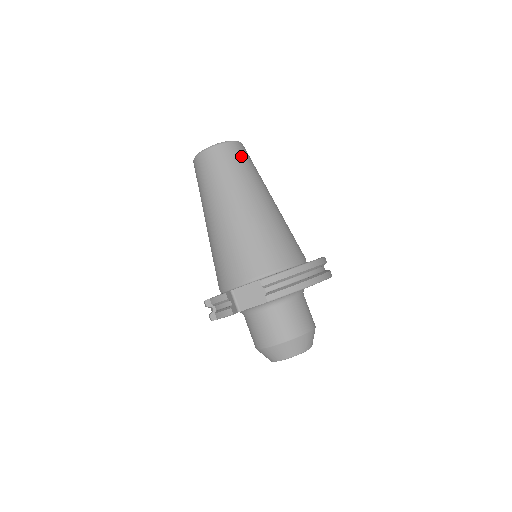
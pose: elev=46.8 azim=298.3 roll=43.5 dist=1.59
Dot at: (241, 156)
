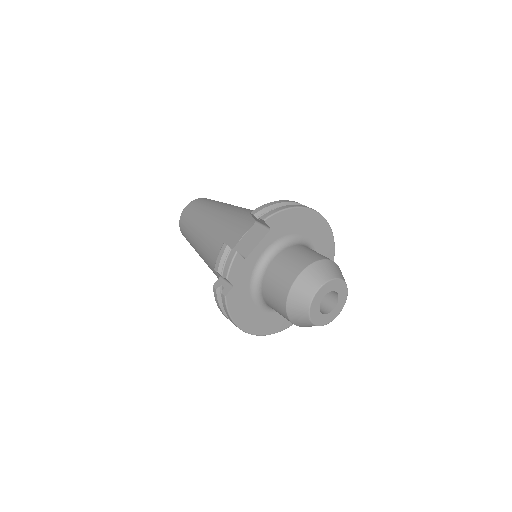
Dot at: occluded
